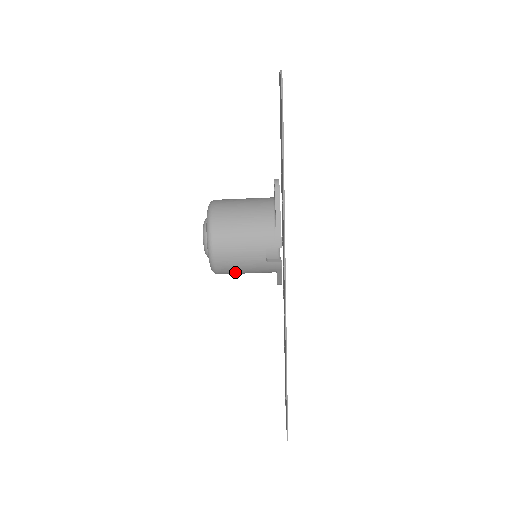
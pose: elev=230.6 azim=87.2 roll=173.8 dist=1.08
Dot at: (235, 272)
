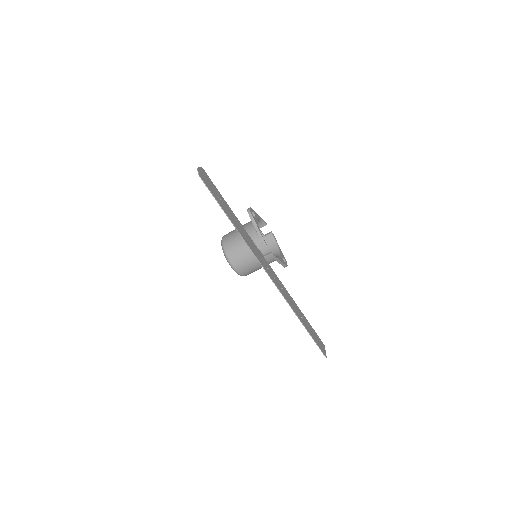
Dot at: (252, 270)
